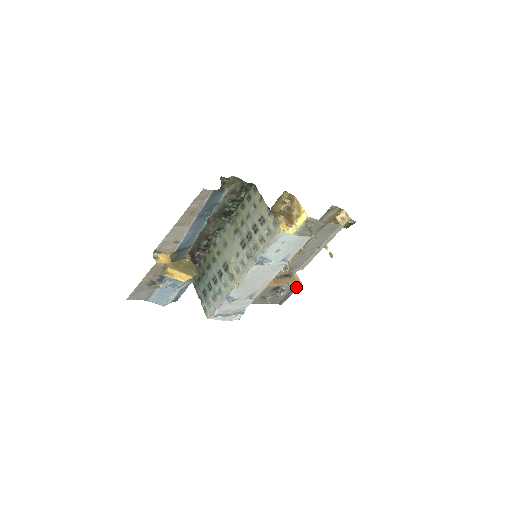
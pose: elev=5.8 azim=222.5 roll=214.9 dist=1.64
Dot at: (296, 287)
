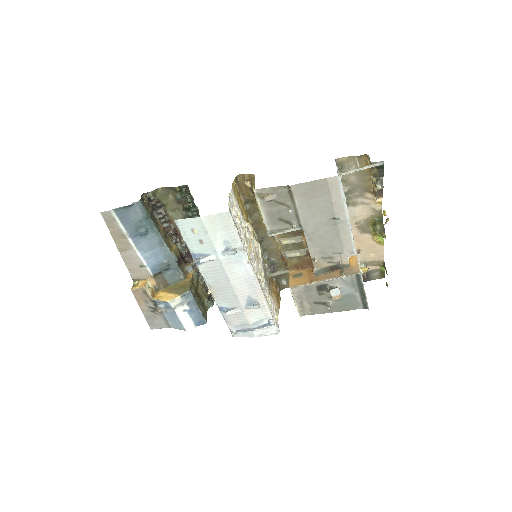
Dot at: (359, 280)
